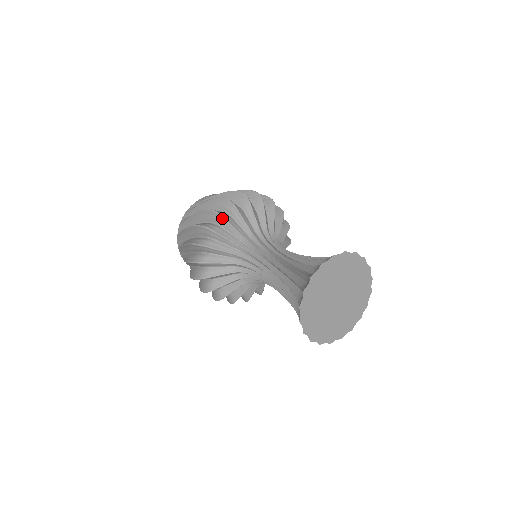
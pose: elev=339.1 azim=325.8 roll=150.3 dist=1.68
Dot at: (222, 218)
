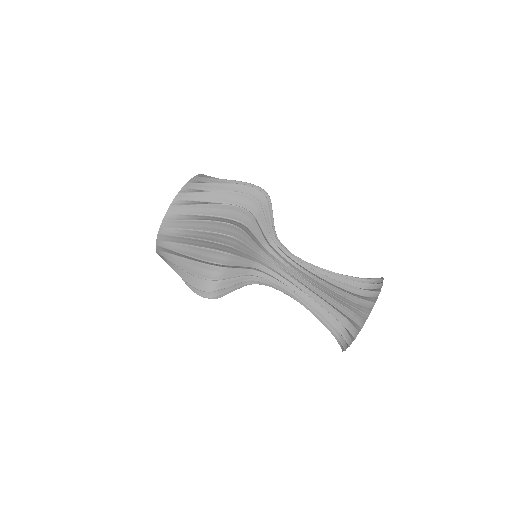
Dot at: (253, 220)
